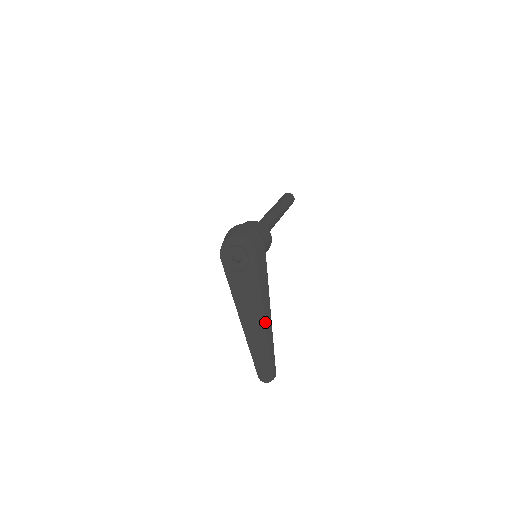
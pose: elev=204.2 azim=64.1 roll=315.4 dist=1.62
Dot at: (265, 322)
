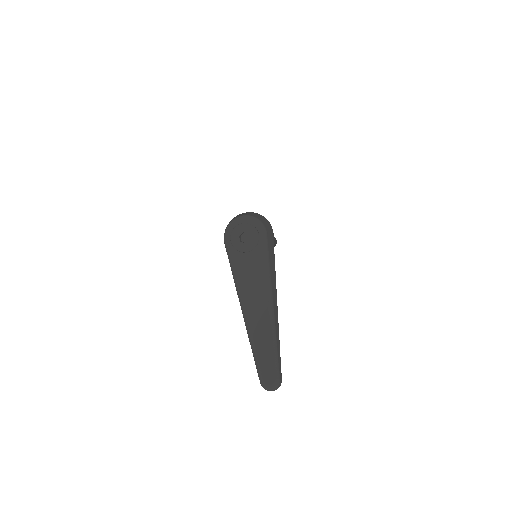
Dot at: (273, 311)
